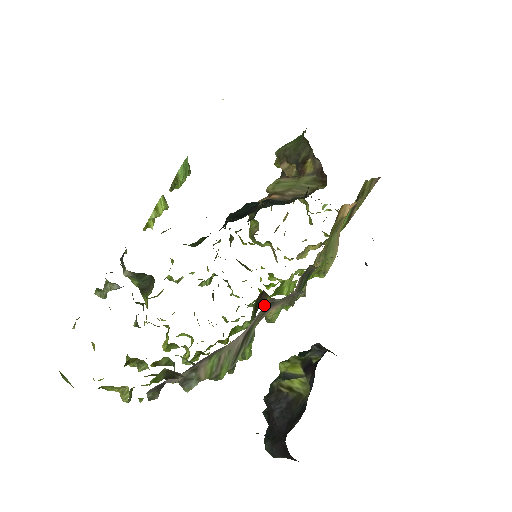
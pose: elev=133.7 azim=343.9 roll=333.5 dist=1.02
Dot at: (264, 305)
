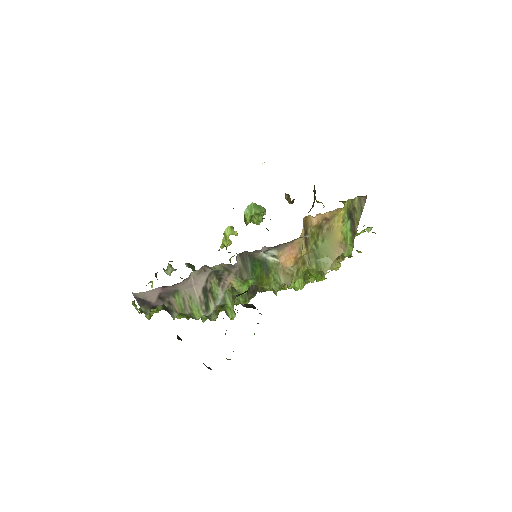
Dot at: (206, 271)
